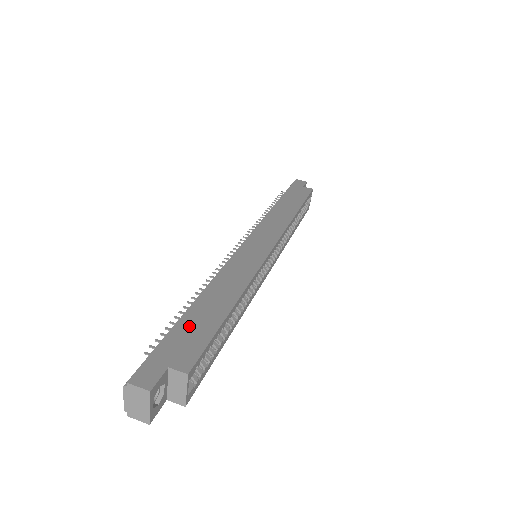
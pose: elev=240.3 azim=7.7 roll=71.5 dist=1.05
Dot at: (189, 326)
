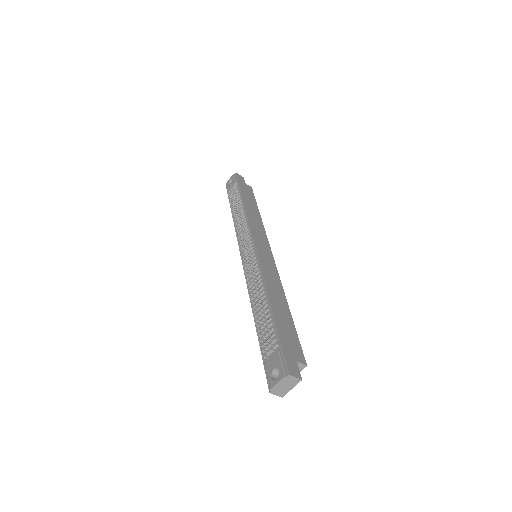
Dot at: (283, 328)
